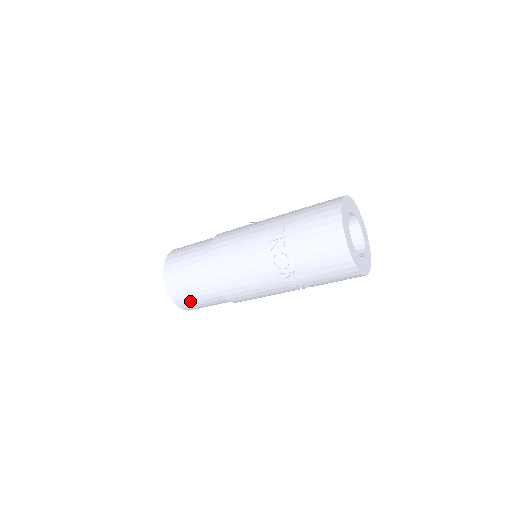
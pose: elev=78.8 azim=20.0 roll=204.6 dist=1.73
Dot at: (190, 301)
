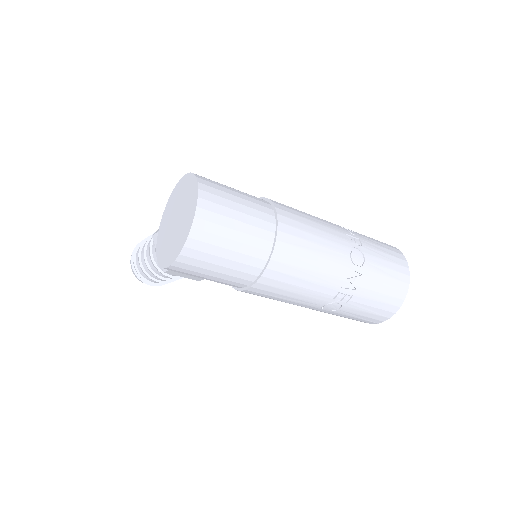
Dot at: (216, 242)
